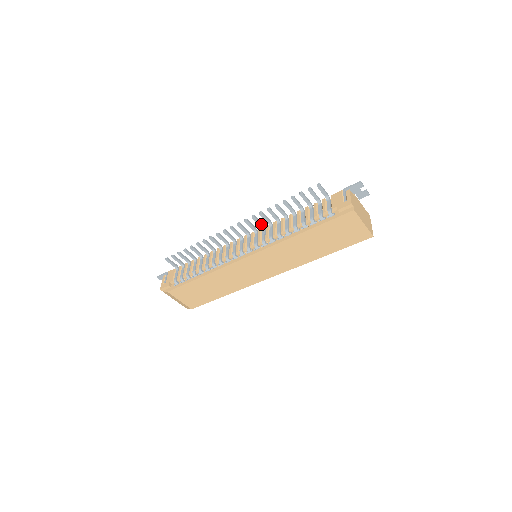
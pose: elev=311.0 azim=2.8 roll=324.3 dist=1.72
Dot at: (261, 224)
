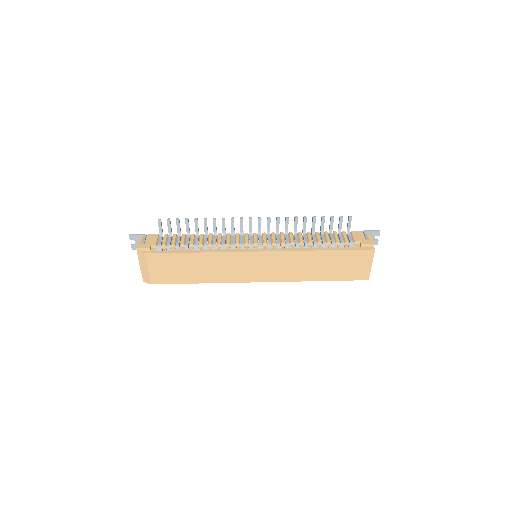
Dot at: occluded
